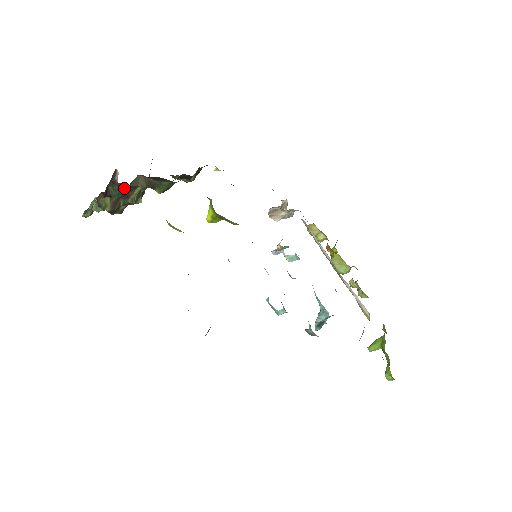
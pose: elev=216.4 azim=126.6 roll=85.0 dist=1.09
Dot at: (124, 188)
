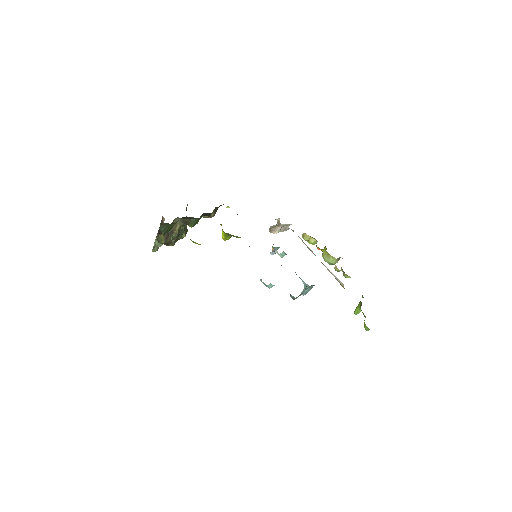
Dot at: (166, 226)
